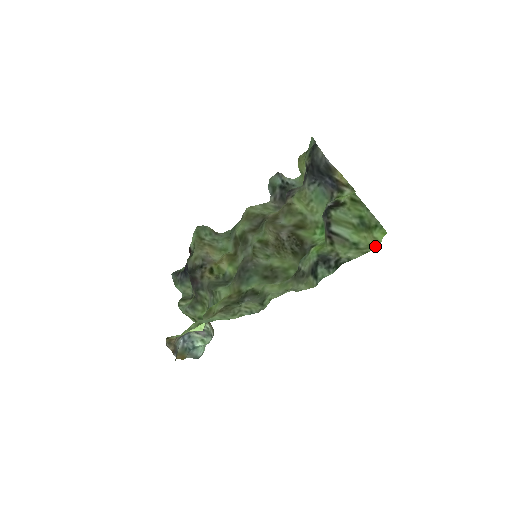
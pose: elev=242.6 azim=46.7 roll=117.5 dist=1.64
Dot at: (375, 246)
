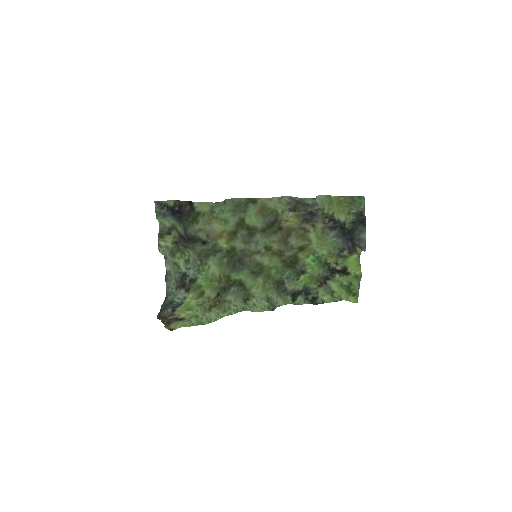
Dot at: (343, 299)
